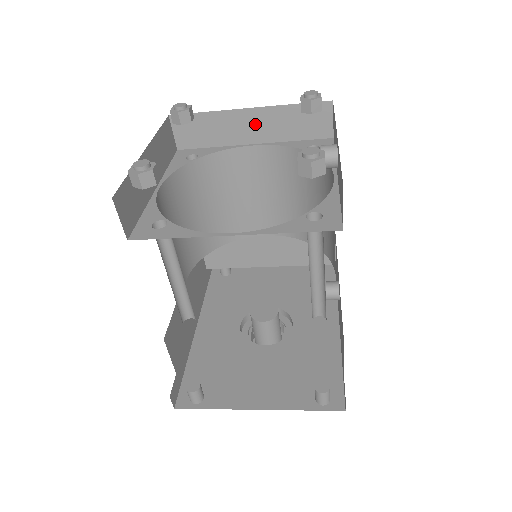
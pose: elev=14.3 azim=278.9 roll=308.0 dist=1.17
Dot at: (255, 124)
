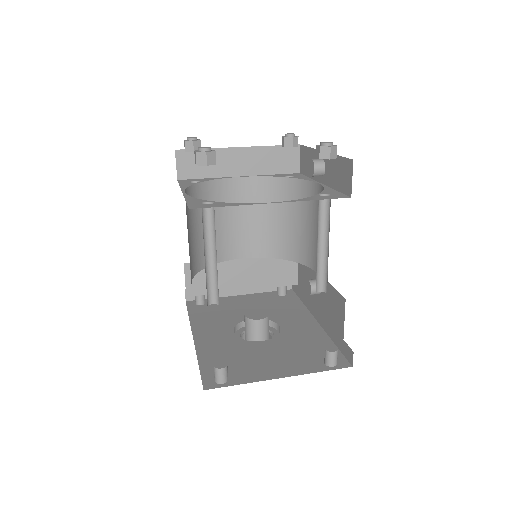
Dot at: (243, 160)
